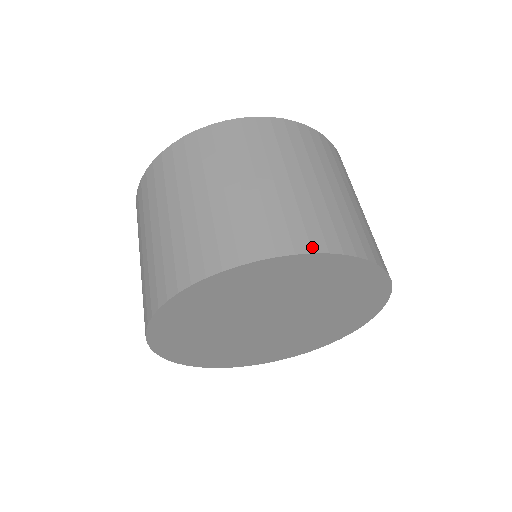
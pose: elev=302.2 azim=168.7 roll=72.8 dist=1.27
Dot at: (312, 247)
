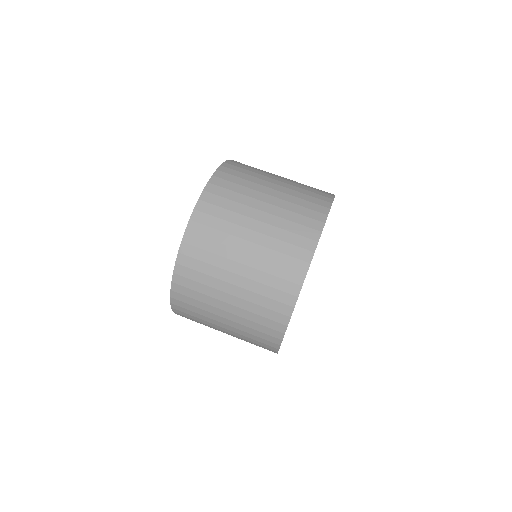
Dot at: (310, 250)
